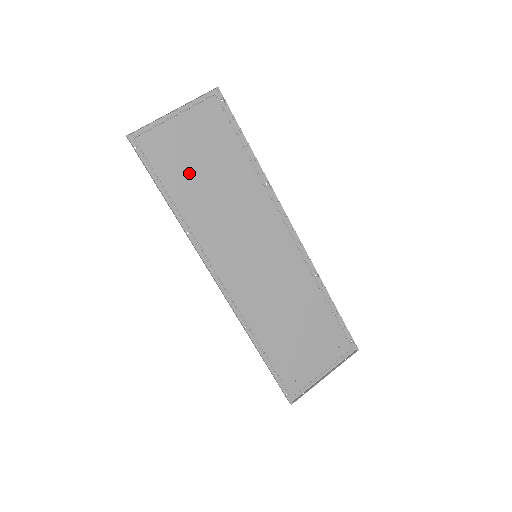
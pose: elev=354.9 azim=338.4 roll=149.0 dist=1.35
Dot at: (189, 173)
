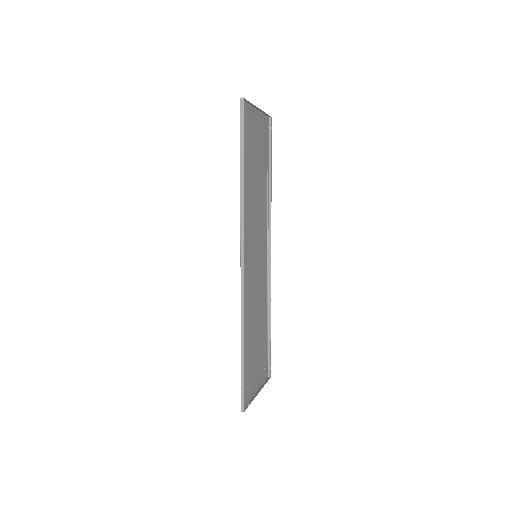
Dot at: (251, 159)
